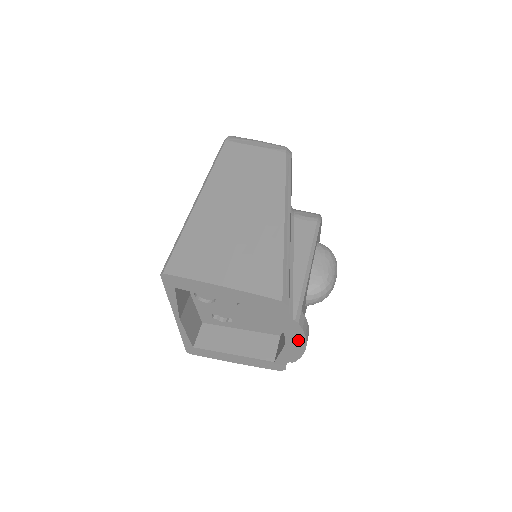
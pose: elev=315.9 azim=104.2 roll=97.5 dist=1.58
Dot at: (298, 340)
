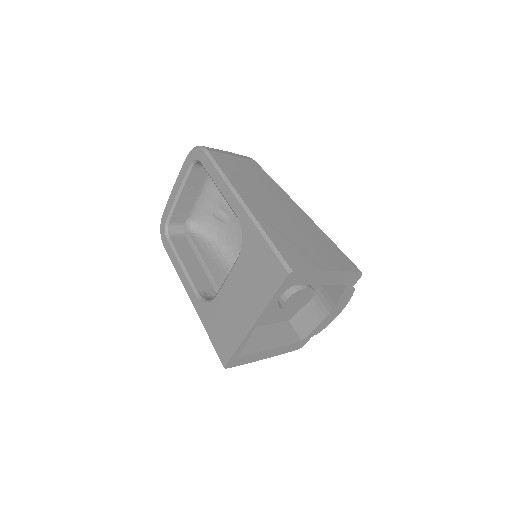
Dot at: (340, 308)
